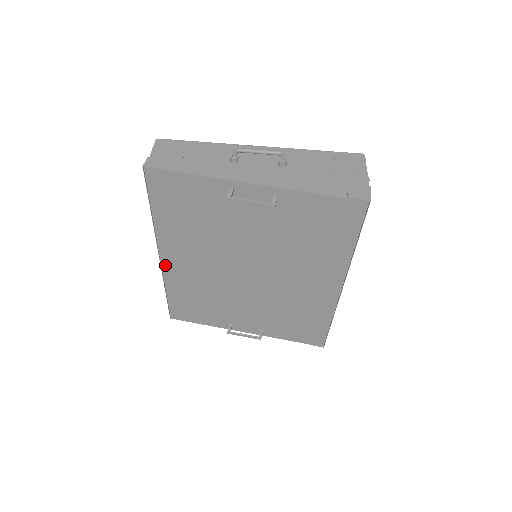
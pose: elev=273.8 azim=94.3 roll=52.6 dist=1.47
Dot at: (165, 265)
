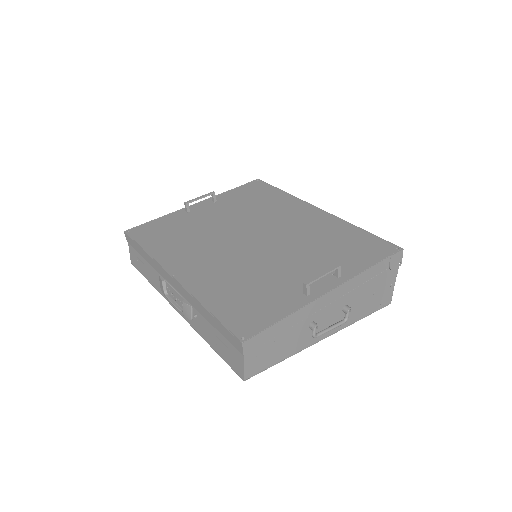
Dot at: (183, 281)
